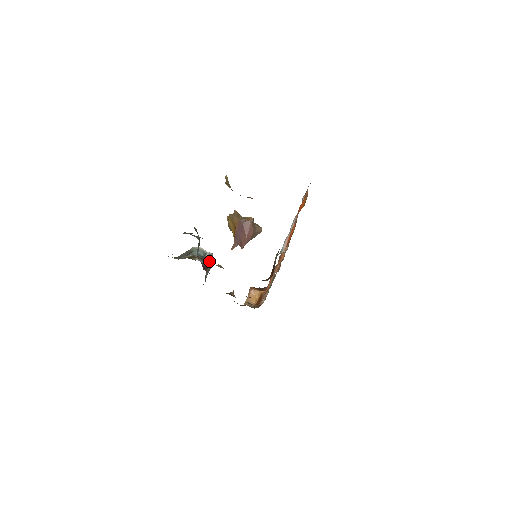
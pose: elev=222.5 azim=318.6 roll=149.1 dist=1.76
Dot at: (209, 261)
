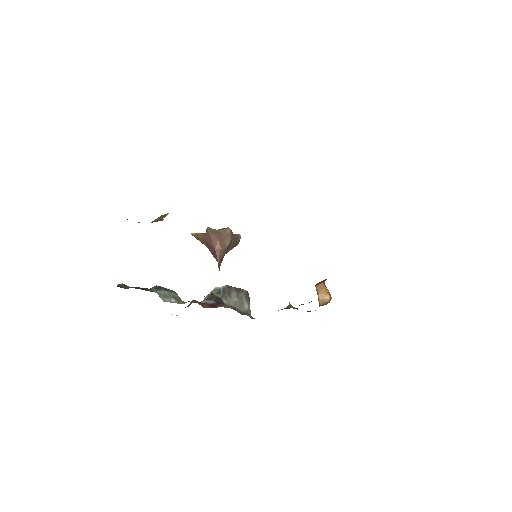
Dot at: (225, 295)
